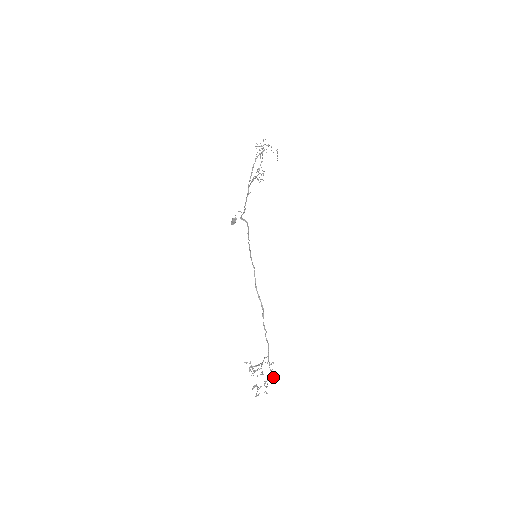
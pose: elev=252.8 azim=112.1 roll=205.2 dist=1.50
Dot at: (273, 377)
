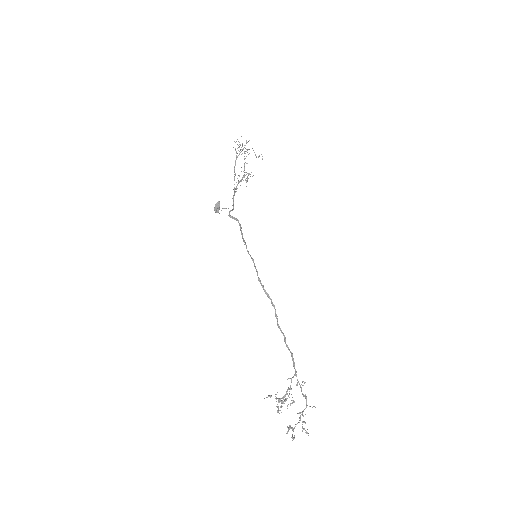
Dot at: (310, 406)
